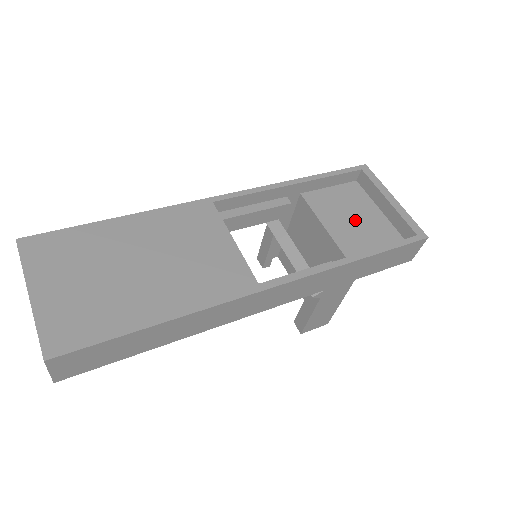
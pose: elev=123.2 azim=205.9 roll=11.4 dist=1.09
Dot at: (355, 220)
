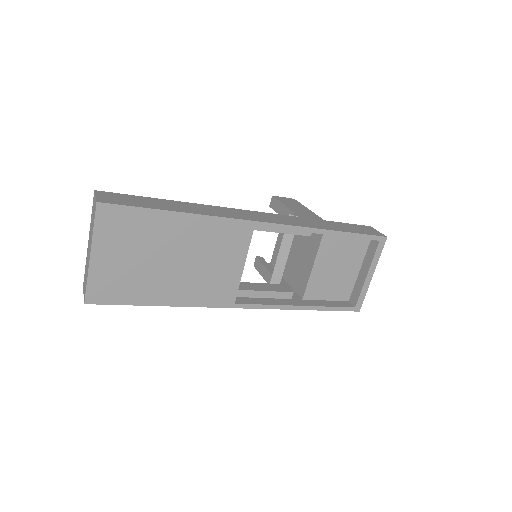
Dot at: (337, 269)
